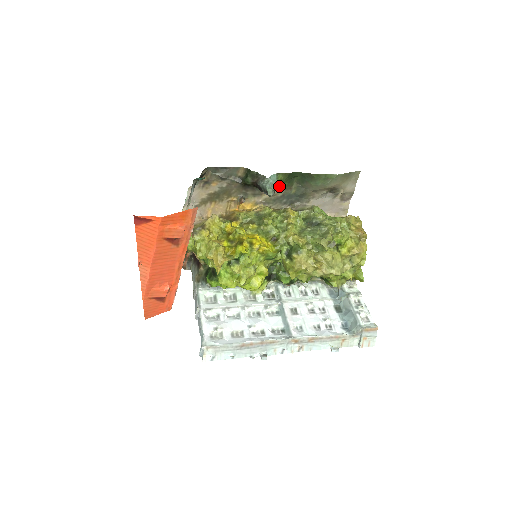
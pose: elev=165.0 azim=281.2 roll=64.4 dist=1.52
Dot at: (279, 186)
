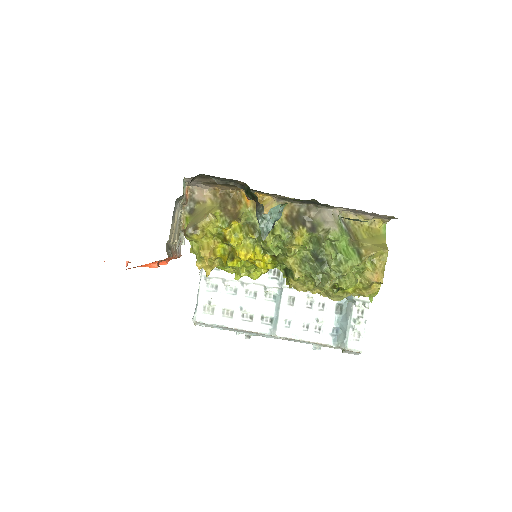
Dot at: occluded
